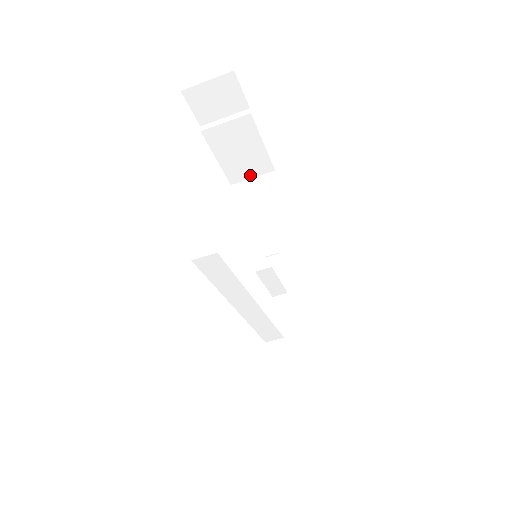
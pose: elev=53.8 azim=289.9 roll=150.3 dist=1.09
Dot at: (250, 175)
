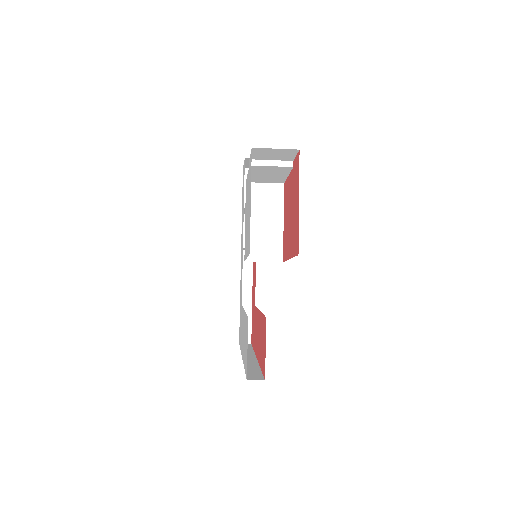
Dot at: (264, 182)
